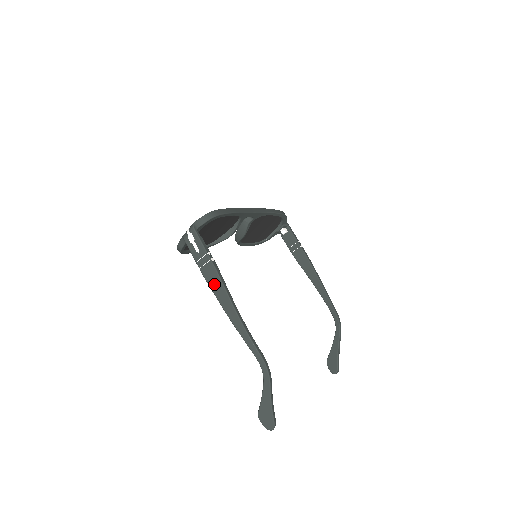
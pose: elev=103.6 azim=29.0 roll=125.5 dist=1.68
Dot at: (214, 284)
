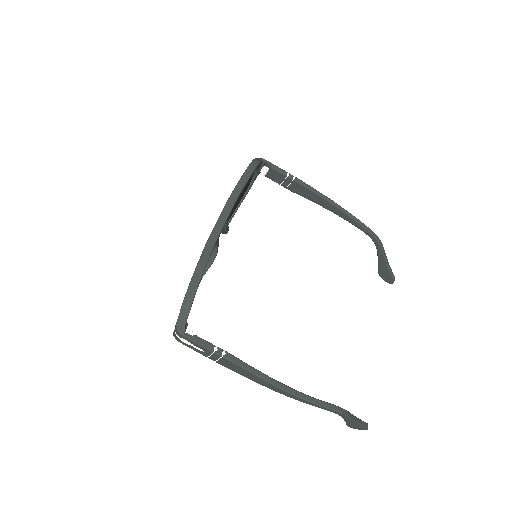
Dot at: (241, 372)
